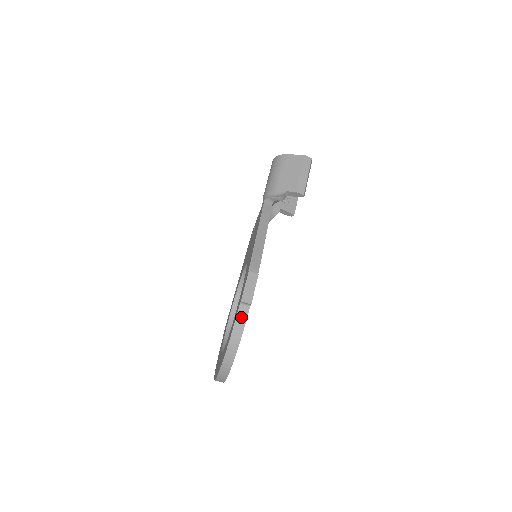
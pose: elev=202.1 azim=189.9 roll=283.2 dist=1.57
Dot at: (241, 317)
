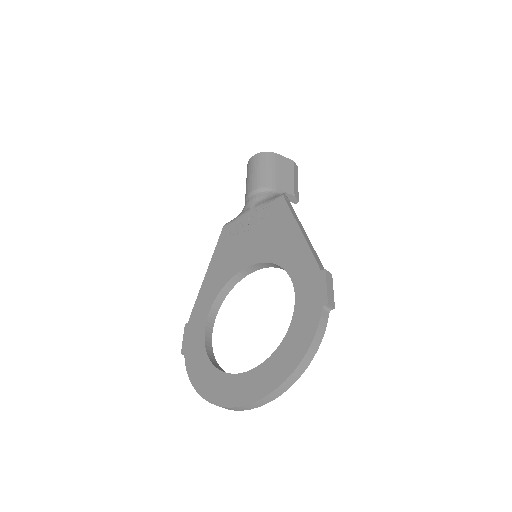
Dot at: (323, 323)
